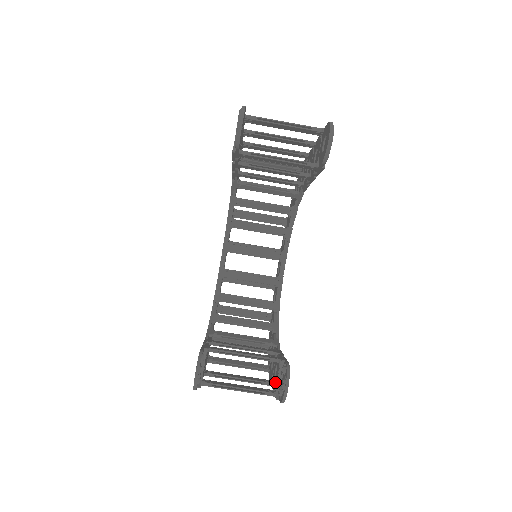
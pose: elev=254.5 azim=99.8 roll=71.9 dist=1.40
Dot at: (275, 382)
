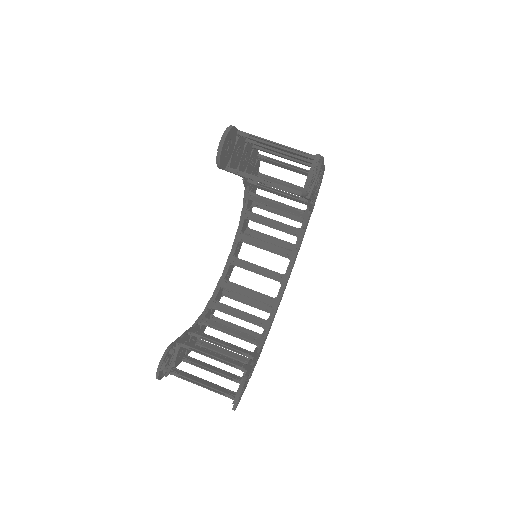
Dot at: occluded
